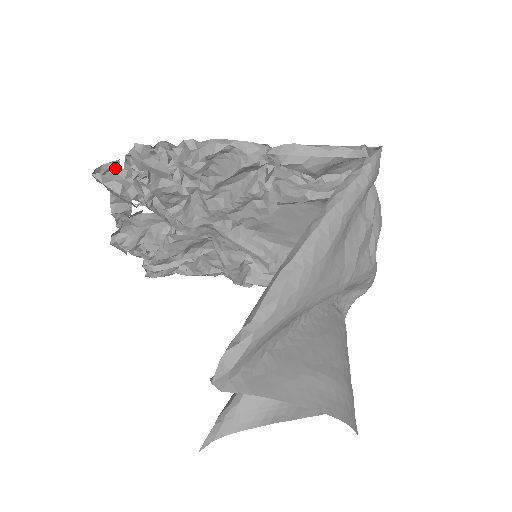
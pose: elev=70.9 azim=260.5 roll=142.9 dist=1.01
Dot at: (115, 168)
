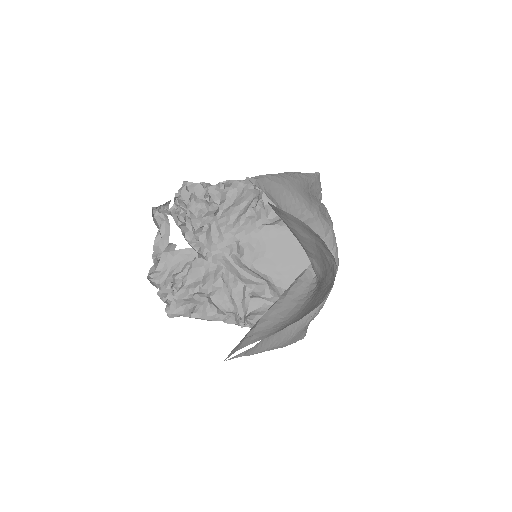
Dot at: (165, 209)
